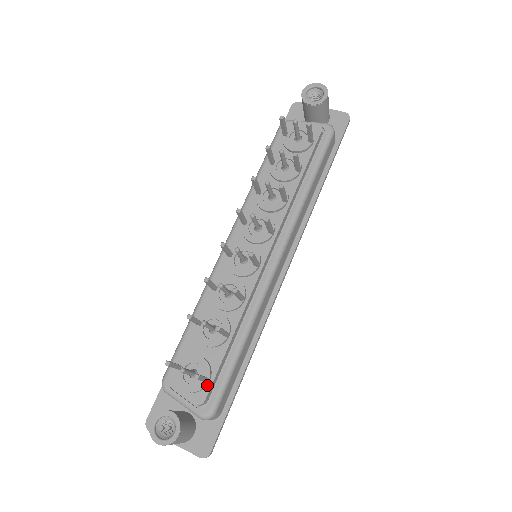
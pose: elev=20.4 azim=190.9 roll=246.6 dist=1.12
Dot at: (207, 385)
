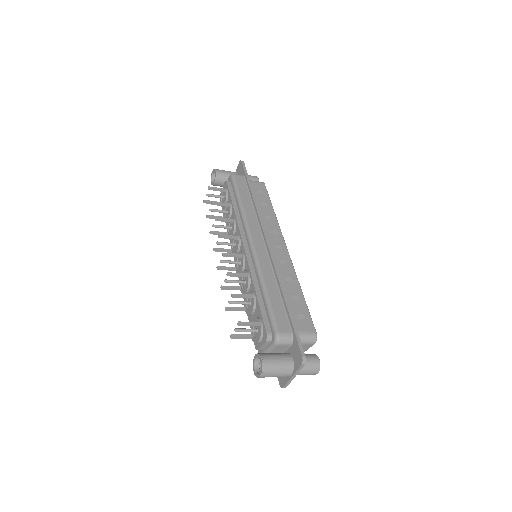
Dot at: (263, 326)
